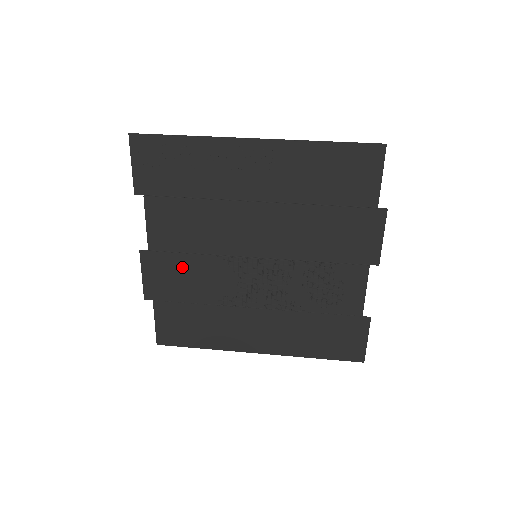
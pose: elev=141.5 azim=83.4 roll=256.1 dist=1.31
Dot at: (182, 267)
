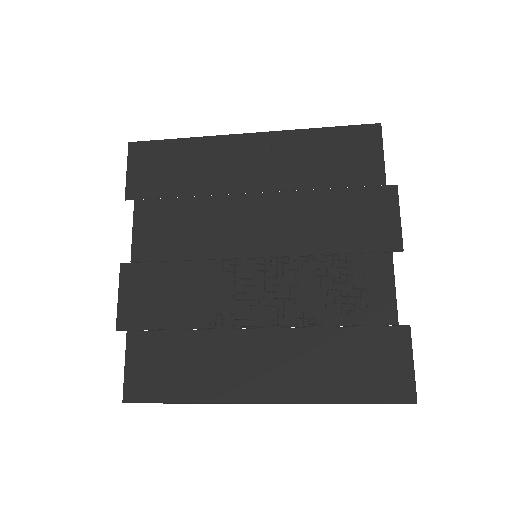
Dot at: (168, 280)
